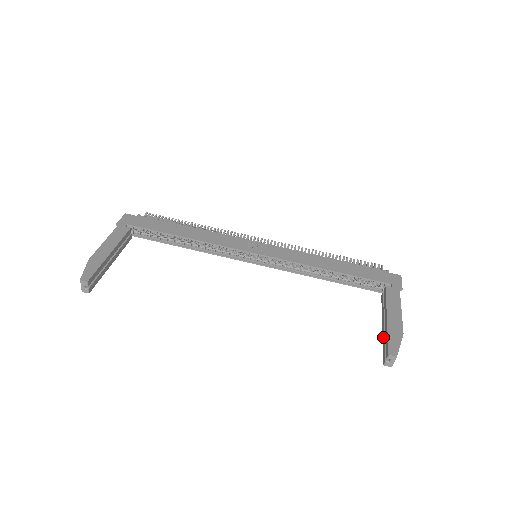
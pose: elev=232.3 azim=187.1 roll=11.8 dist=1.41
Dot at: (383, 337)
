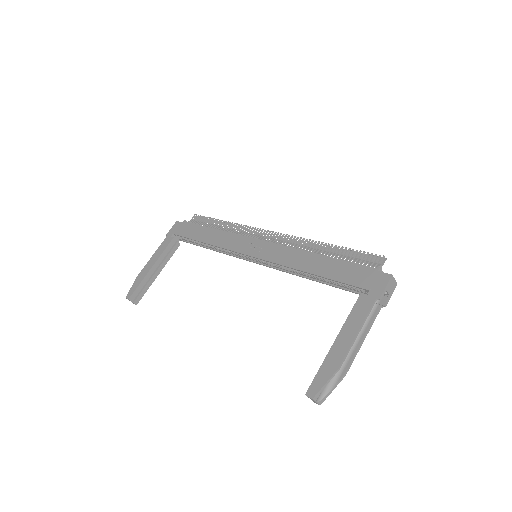
Dot at: occluded
